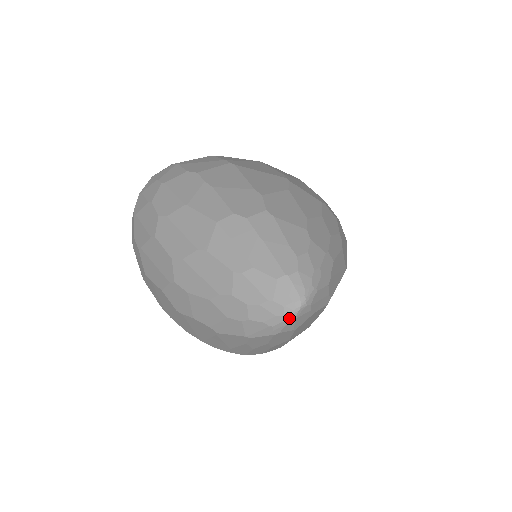
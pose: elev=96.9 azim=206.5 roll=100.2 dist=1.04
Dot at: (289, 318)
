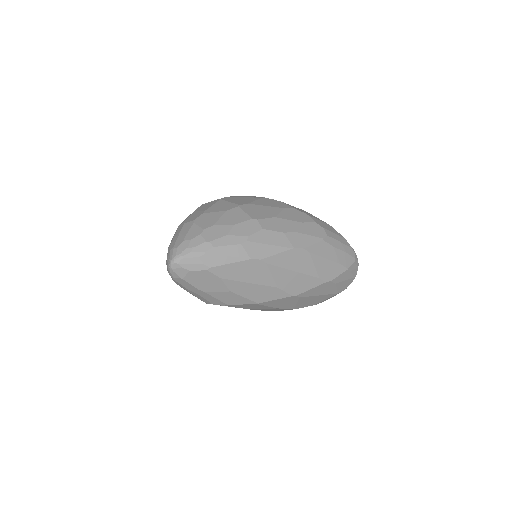
Dot at: (169, 269)
